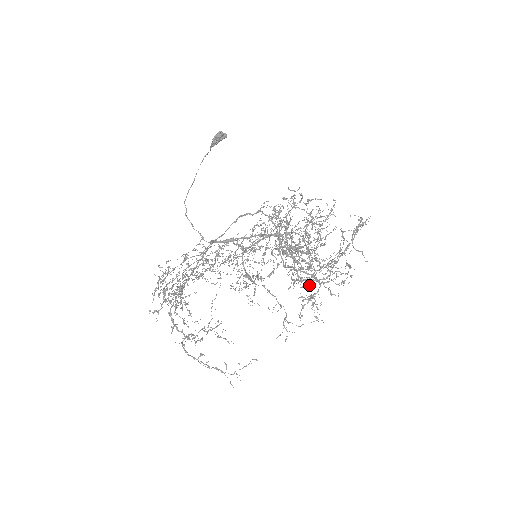
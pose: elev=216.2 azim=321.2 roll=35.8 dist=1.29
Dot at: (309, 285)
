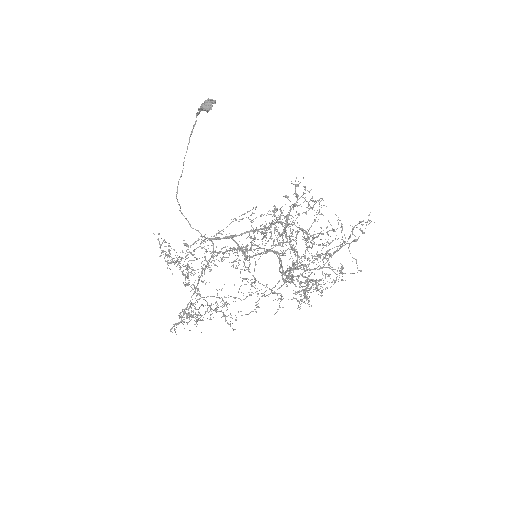
Dot at: occluded
